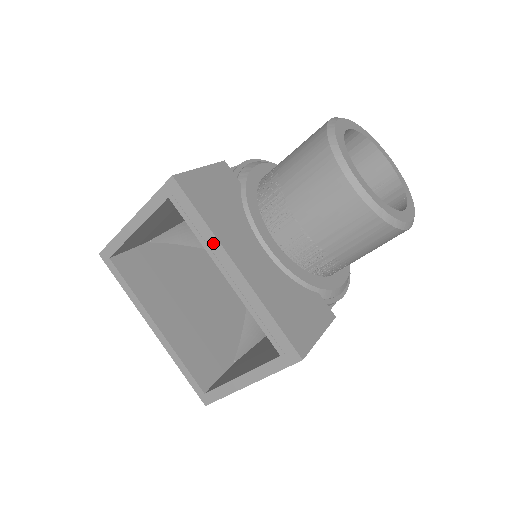
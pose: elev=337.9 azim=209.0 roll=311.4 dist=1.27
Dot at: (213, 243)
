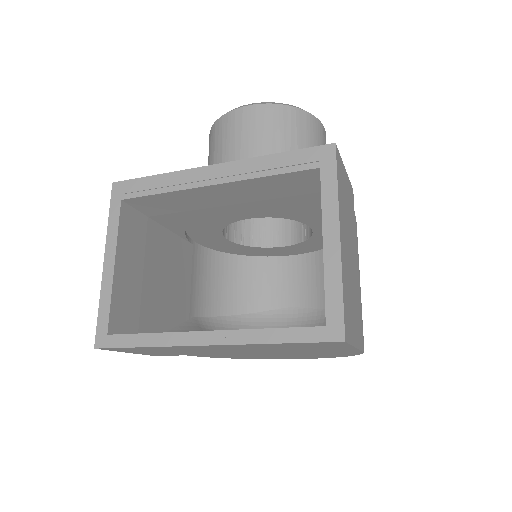
Dot at: (180, 177)
